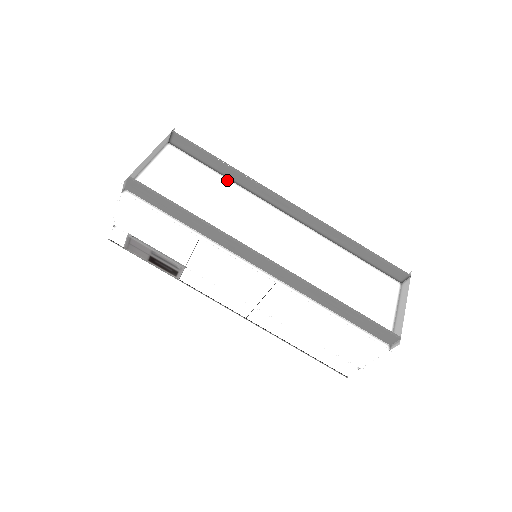
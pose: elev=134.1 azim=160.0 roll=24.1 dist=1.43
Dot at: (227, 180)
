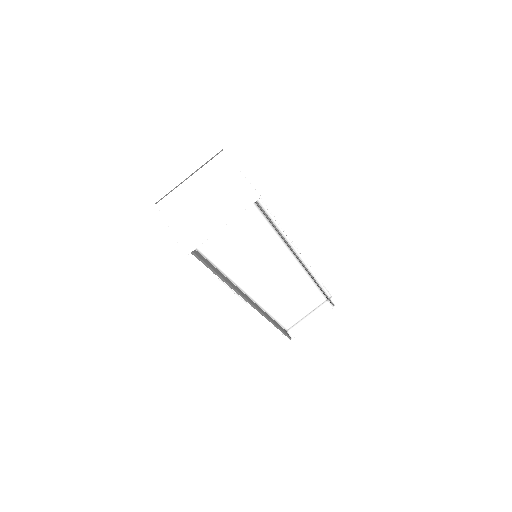
Dot at: (273, 230)
